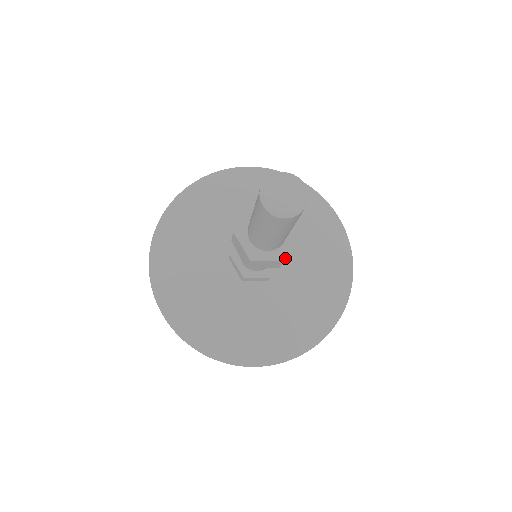
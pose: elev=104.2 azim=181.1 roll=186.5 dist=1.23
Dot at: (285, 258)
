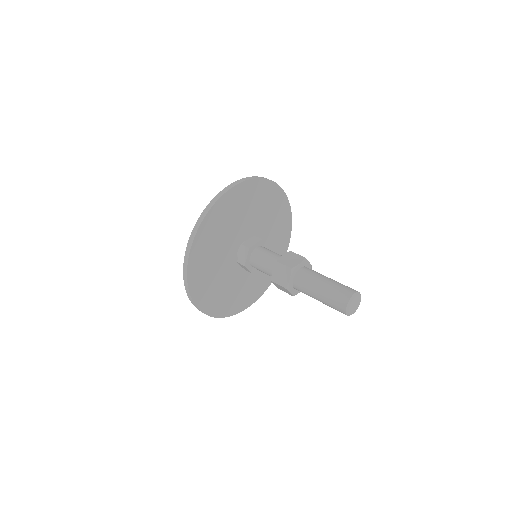
Dot at: occluded
